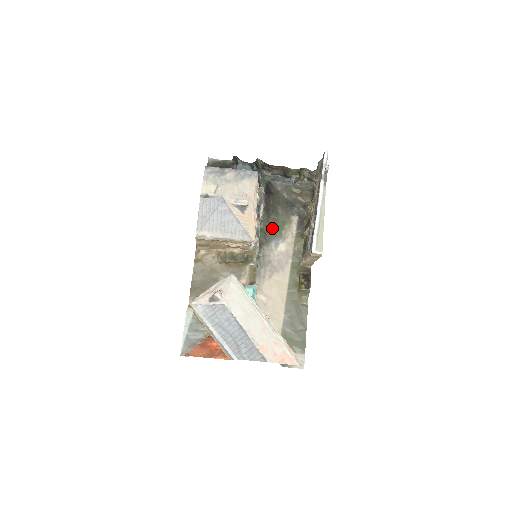
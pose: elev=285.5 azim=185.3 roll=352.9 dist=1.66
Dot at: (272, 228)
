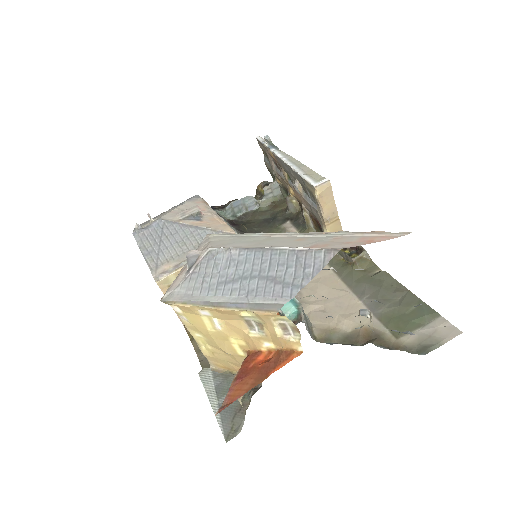
Dot at: occluded
